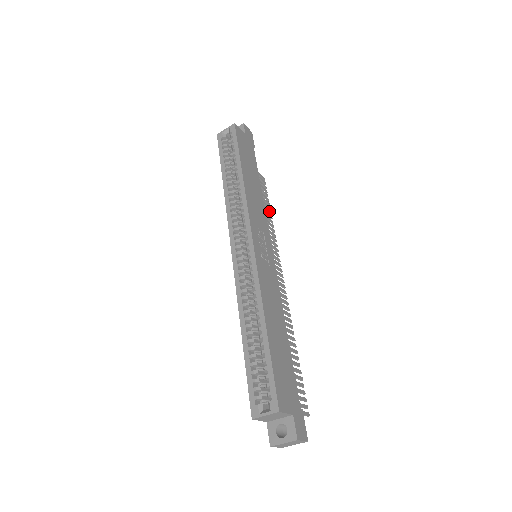
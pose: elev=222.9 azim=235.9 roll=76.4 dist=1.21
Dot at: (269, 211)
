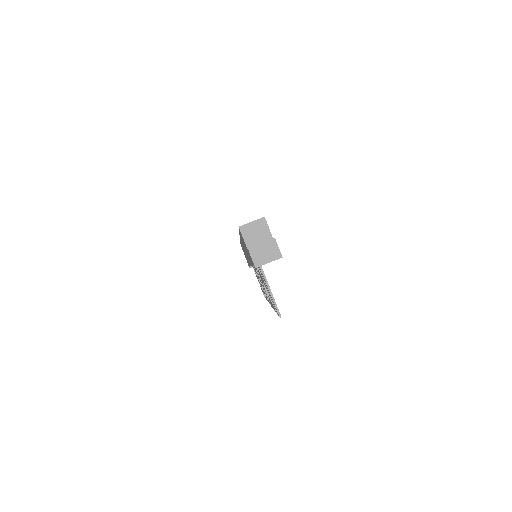
Dot at: occluded
